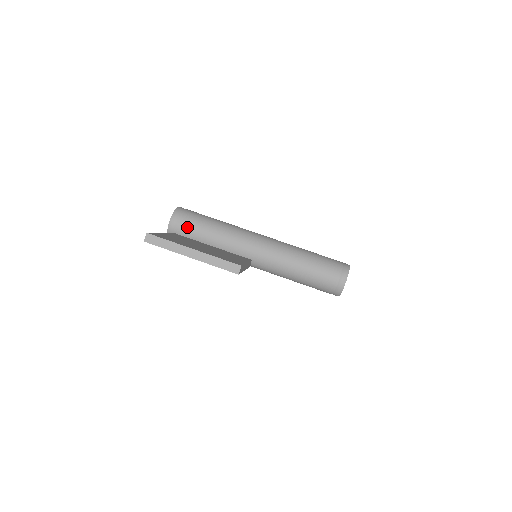
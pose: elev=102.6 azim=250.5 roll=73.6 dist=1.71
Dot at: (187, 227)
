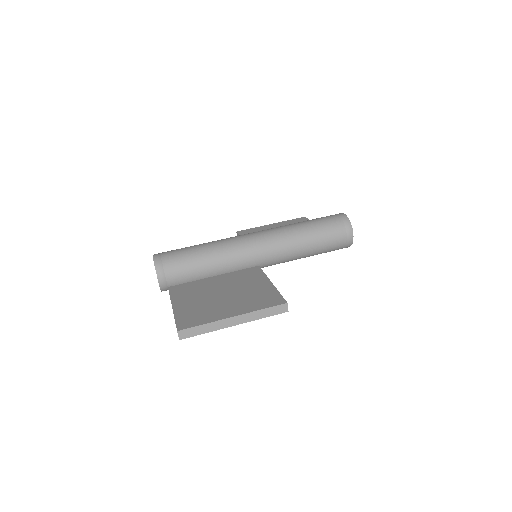
Dot at: (179, 275)
